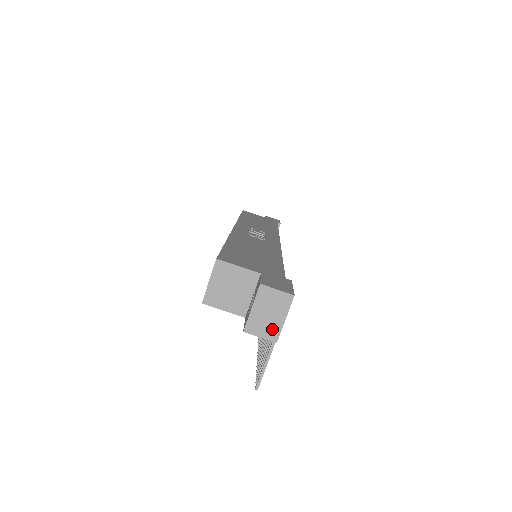
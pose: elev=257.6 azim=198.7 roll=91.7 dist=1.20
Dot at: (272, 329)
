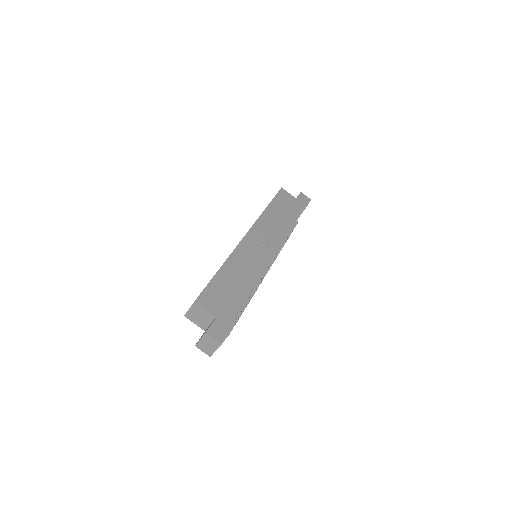
Dot at: (209, 351)
